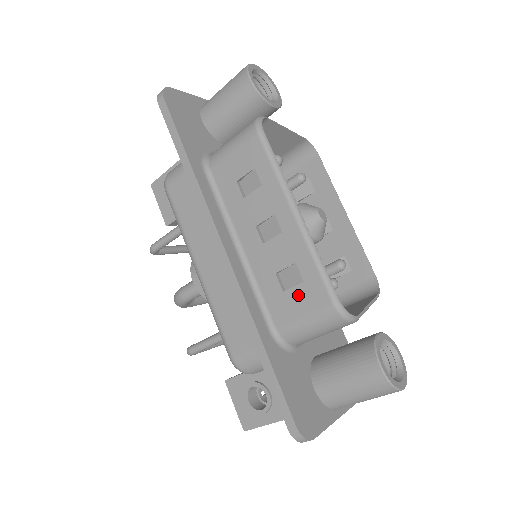
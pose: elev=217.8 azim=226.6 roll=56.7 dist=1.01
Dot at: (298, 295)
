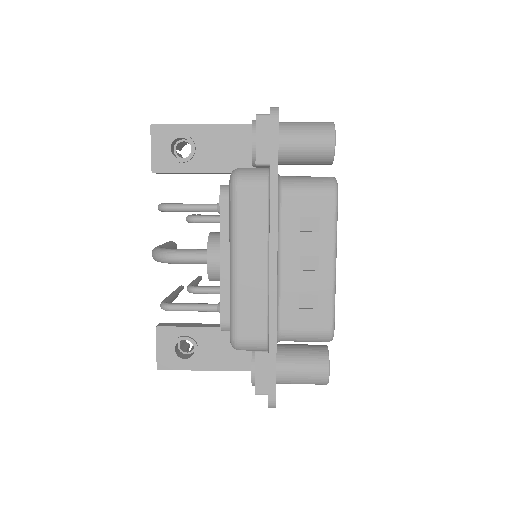
Dot at: (309, 315)
